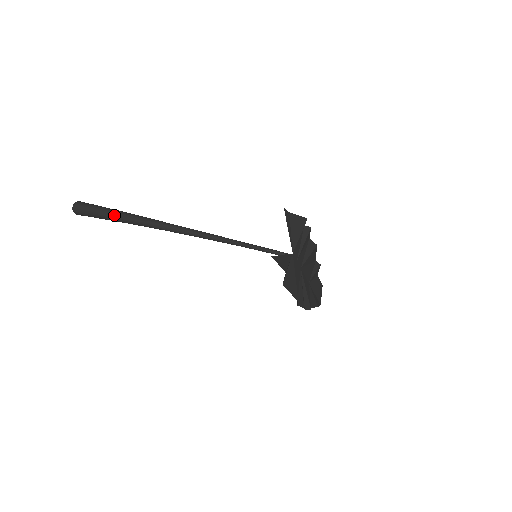
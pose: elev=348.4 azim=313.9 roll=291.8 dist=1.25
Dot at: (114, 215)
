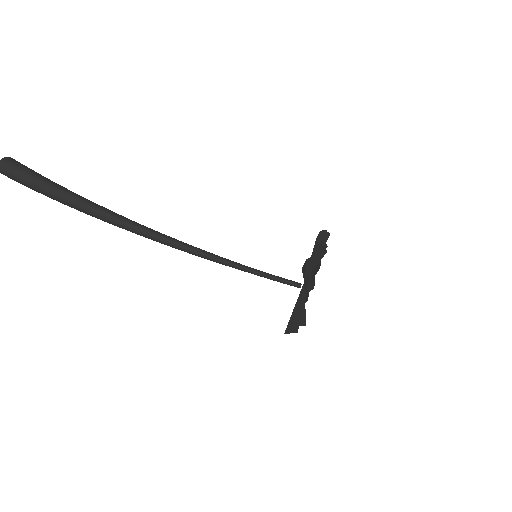
Dot at: (63, 201)
